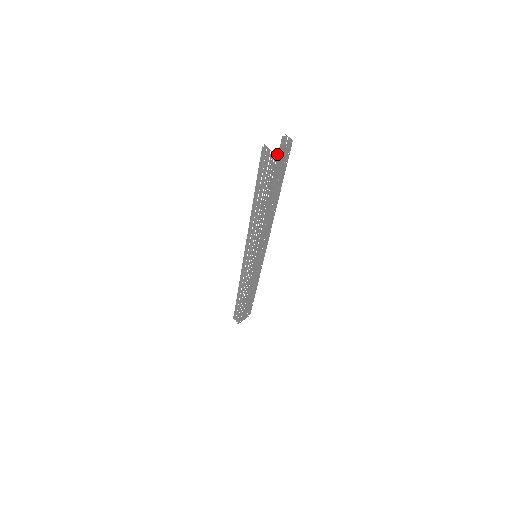
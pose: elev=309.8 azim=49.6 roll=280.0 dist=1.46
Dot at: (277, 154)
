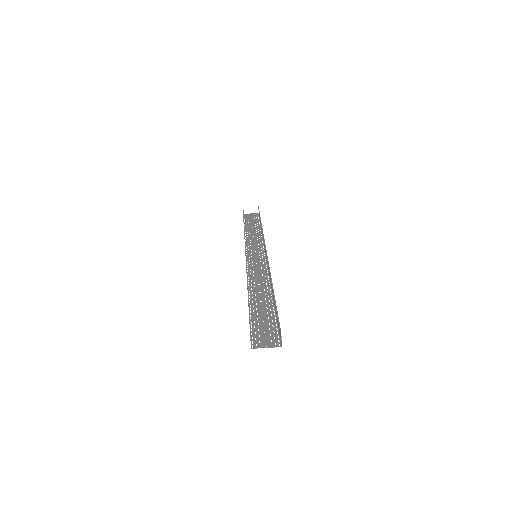
Dot at: (260, 342)
